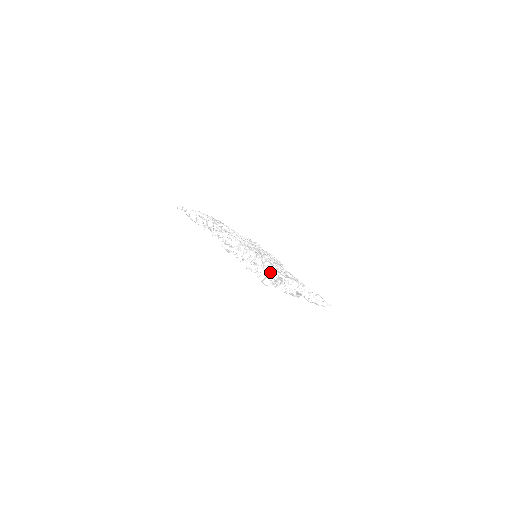
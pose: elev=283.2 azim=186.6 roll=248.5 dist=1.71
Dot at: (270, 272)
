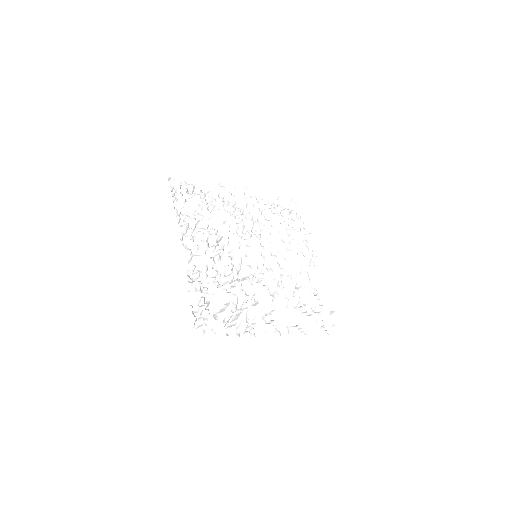
Dot at: (239, 299)
